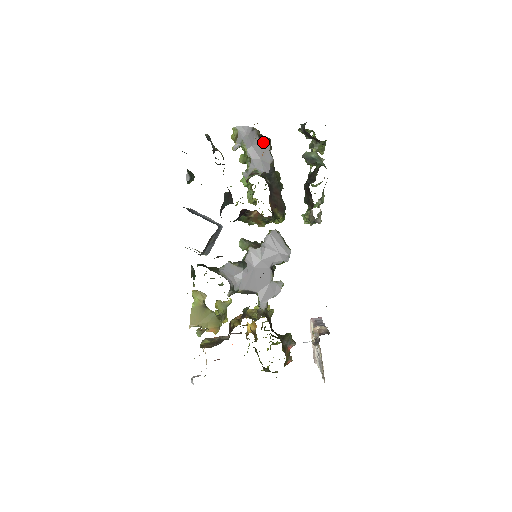
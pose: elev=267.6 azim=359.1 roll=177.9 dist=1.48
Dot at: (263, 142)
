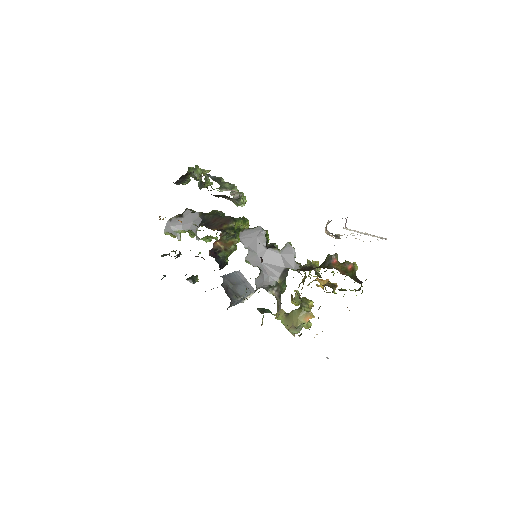
Dot at: (184, 215)
